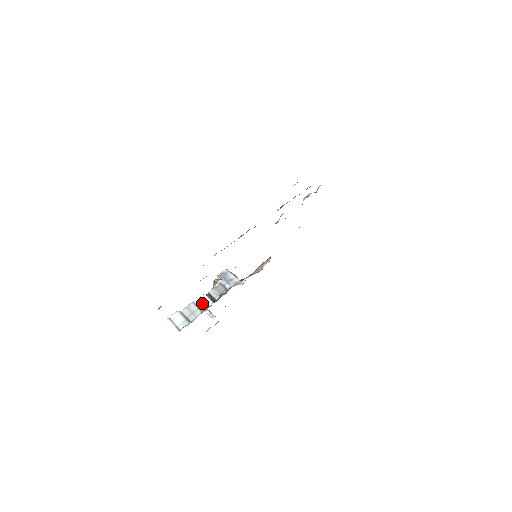
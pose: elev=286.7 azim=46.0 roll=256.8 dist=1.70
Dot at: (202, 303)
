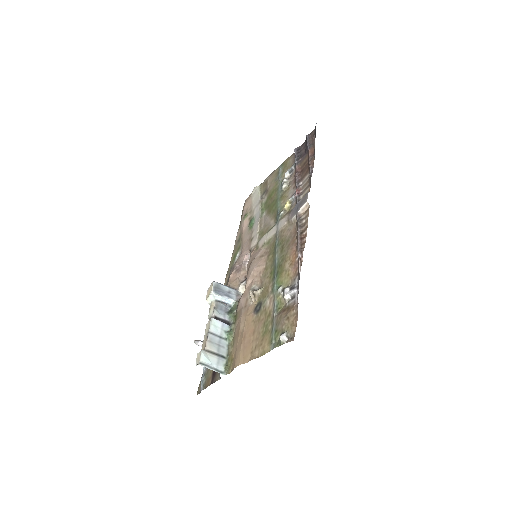
Dot at: (219, 330)
